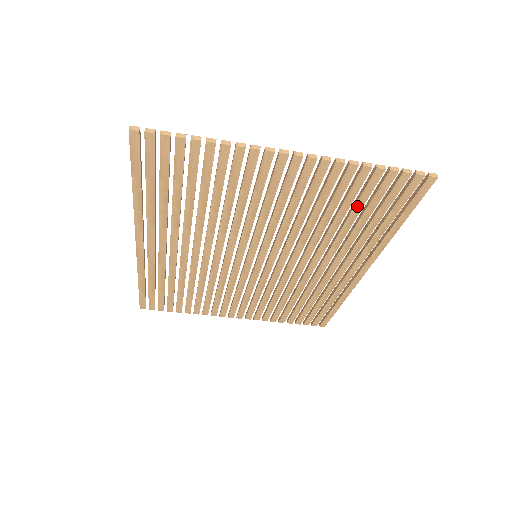
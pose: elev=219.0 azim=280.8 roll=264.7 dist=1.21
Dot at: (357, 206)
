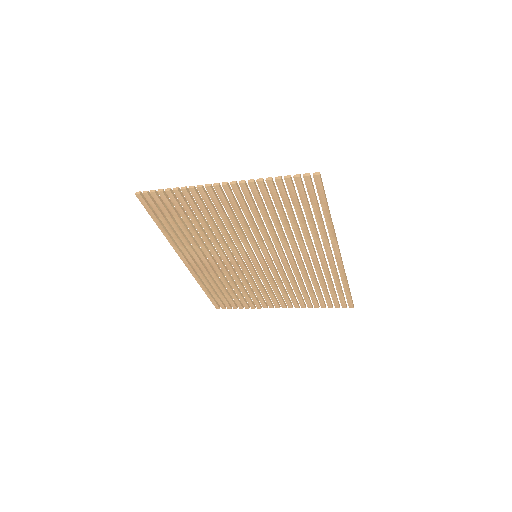
Dot at: (286, 207)
